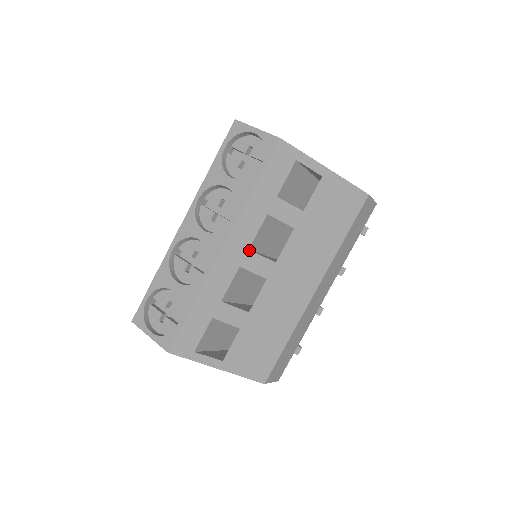
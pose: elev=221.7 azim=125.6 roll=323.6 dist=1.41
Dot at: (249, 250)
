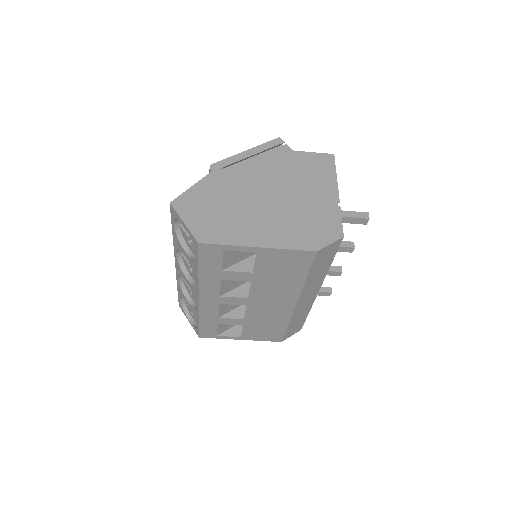
Dot at: (220, 296)
